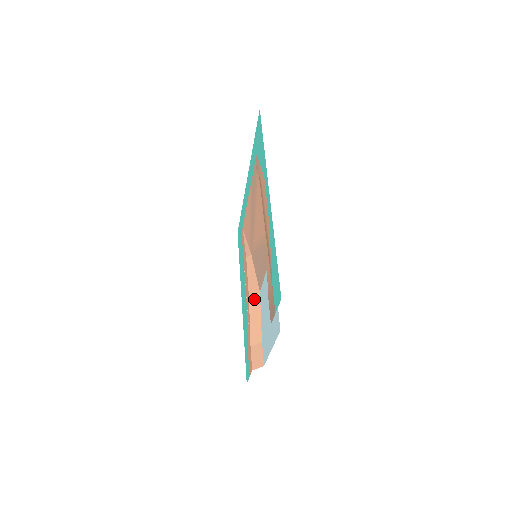
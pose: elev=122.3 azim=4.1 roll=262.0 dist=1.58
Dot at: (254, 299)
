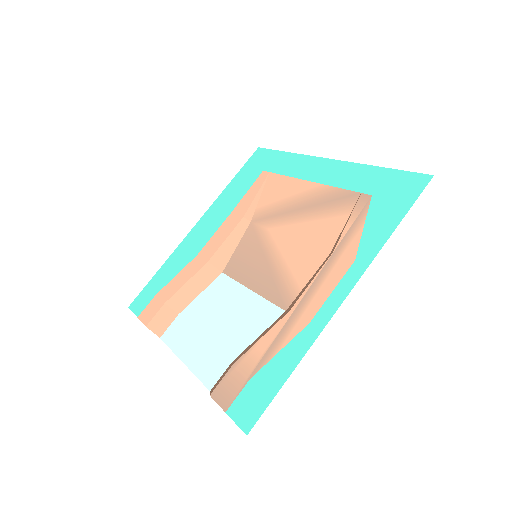
Dot at: (211, 271)
